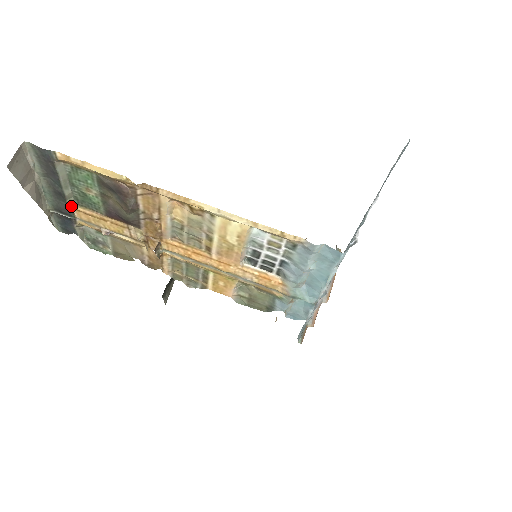
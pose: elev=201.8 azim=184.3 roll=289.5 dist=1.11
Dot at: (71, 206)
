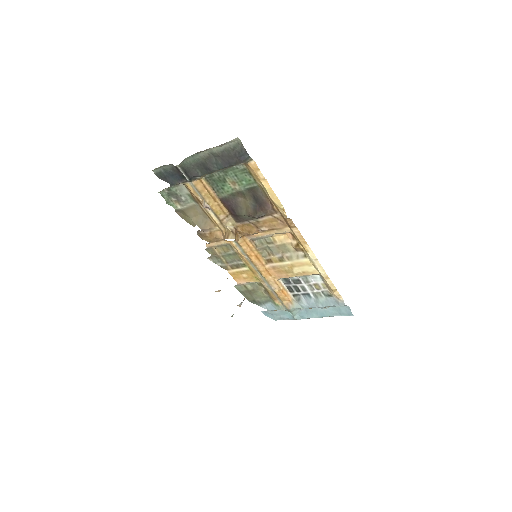
Dot at: (201, 176)
